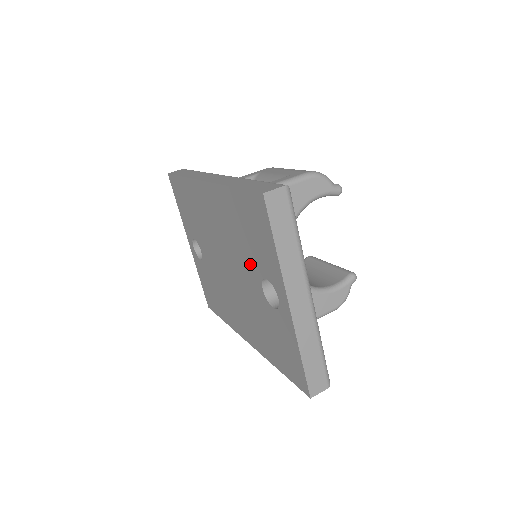
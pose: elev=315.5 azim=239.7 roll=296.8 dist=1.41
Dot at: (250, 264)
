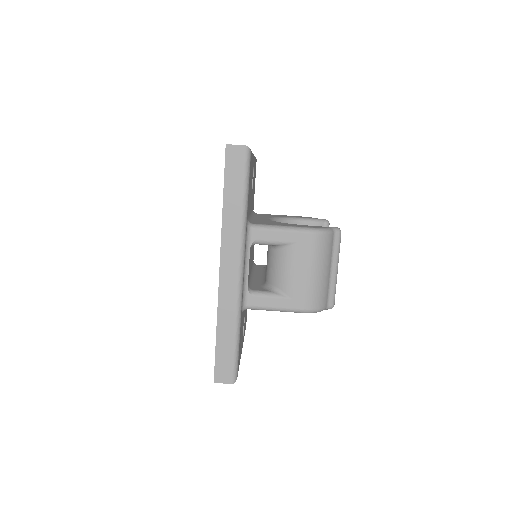
Dot at: occluded
